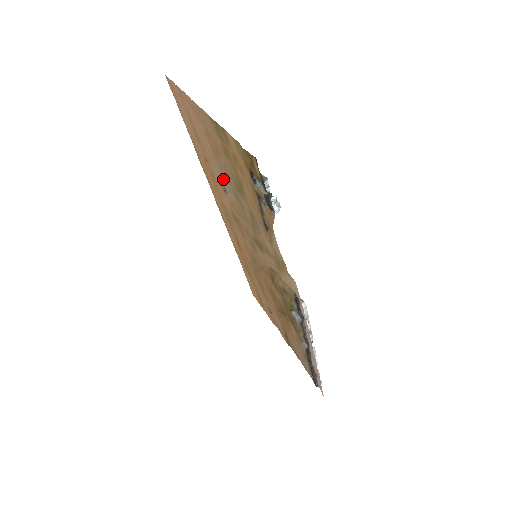
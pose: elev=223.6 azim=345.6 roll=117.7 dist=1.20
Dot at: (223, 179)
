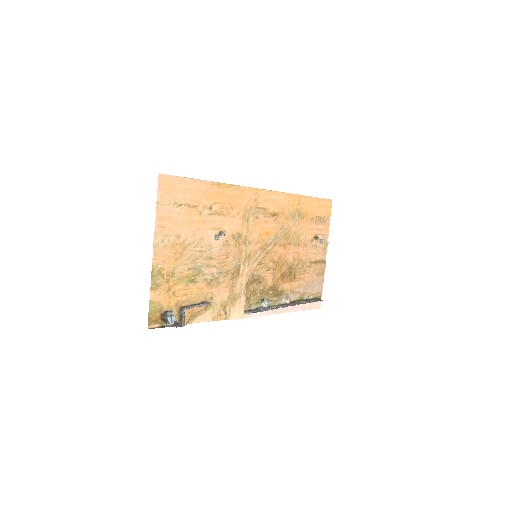
Dot at: (206, 242)
